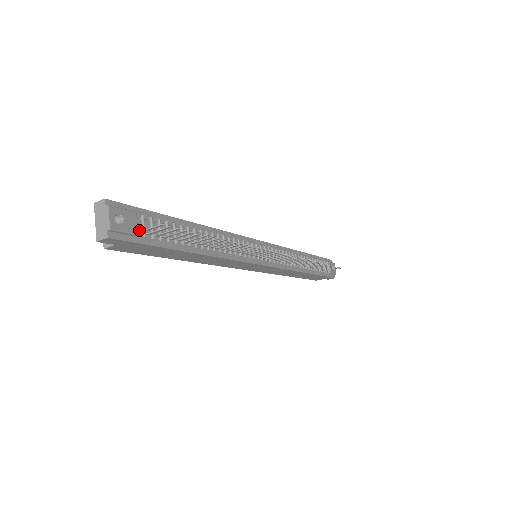
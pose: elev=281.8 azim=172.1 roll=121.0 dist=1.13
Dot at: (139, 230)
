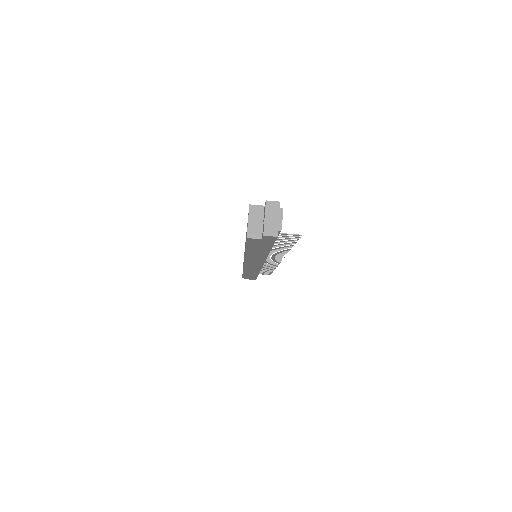
Dot at: occluded
